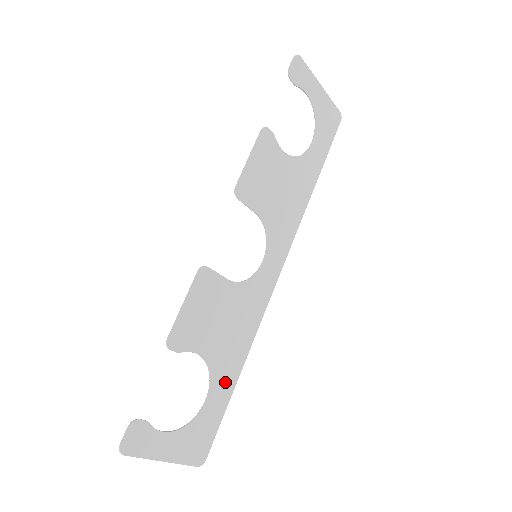
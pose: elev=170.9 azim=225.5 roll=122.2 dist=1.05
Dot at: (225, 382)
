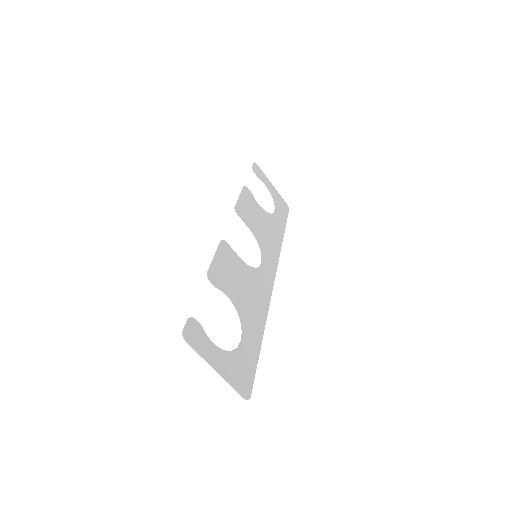
Dot at: (253, 335)
